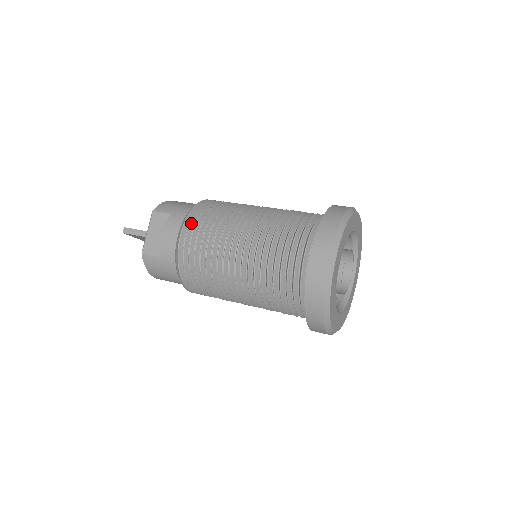
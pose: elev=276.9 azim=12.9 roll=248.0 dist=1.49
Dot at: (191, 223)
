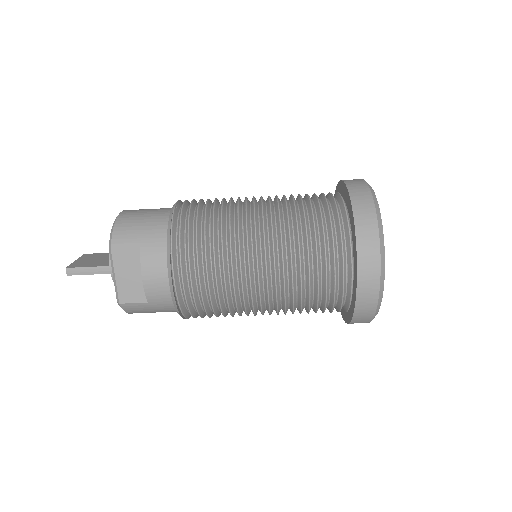
Dot at: (181, 259)
